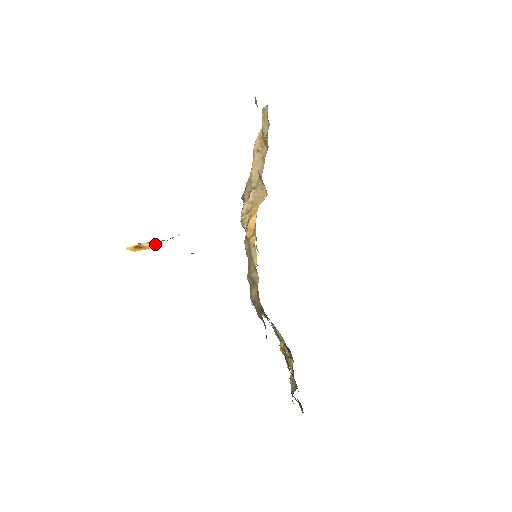
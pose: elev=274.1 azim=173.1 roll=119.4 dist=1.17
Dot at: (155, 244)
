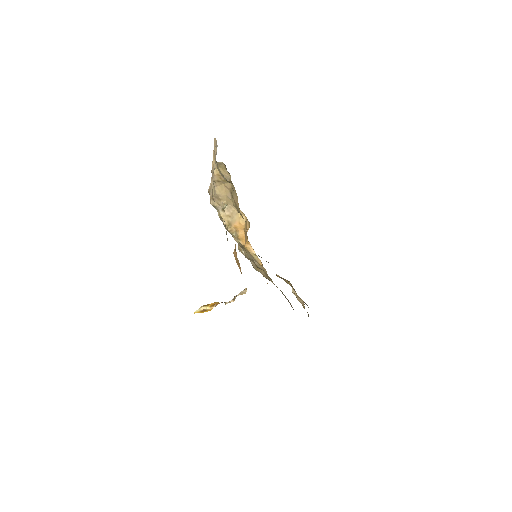
Dot at: (215, 306)
